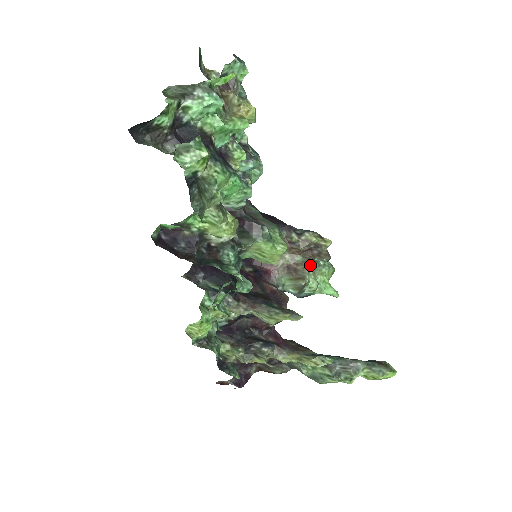
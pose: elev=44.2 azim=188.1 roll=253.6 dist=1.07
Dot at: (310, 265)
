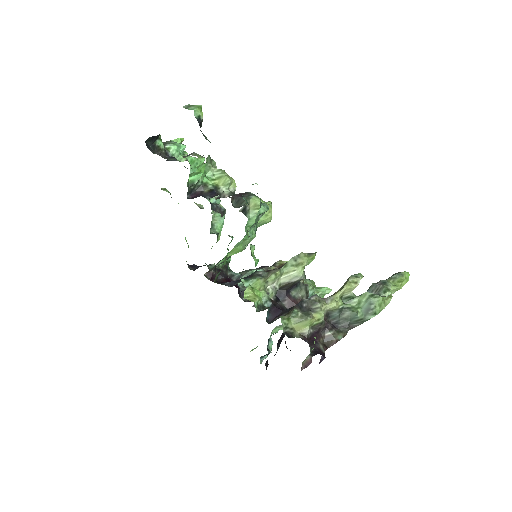
Dot at: occluded
